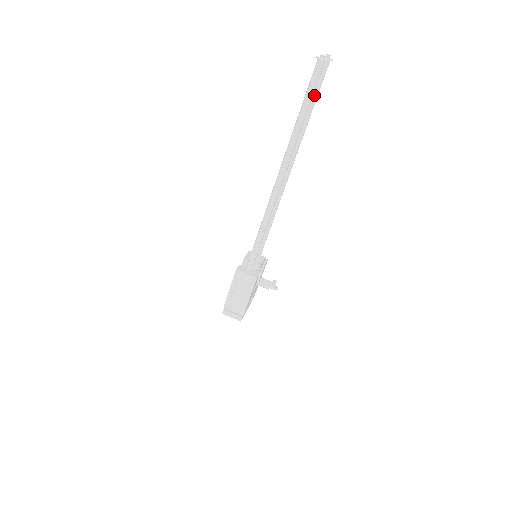
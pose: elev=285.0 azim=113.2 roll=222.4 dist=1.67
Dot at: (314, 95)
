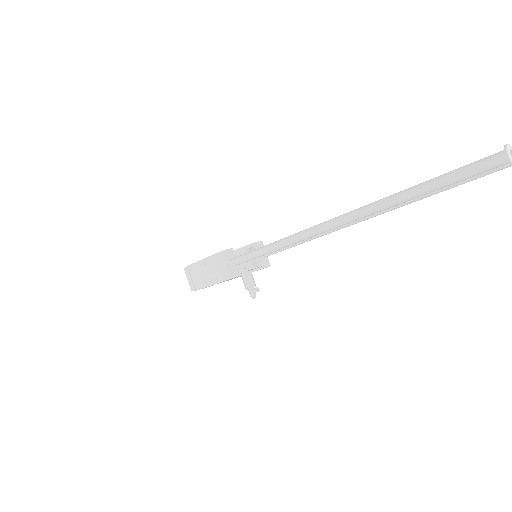
Dot at: occluded
